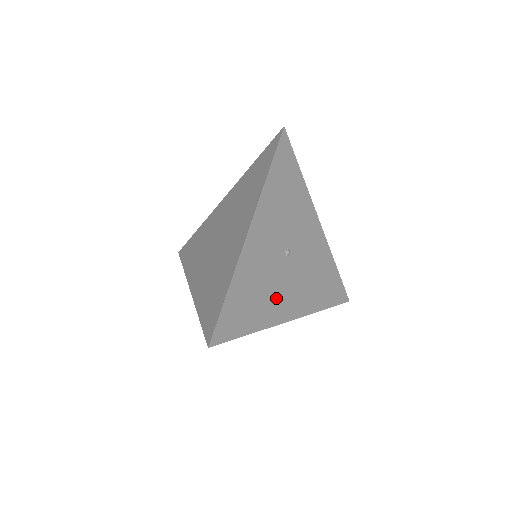
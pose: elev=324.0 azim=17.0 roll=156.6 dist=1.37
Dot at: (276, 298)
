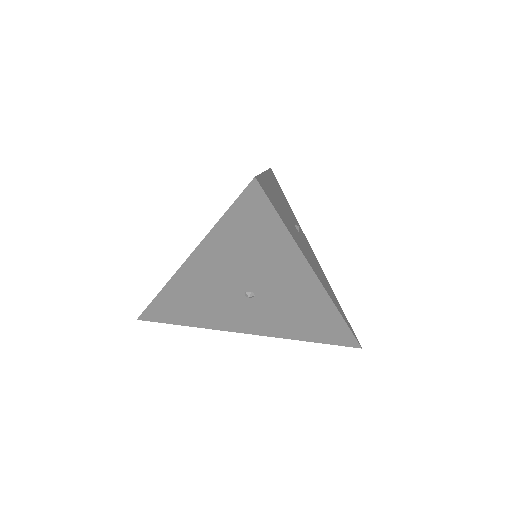
Dot at: (299, 242)
